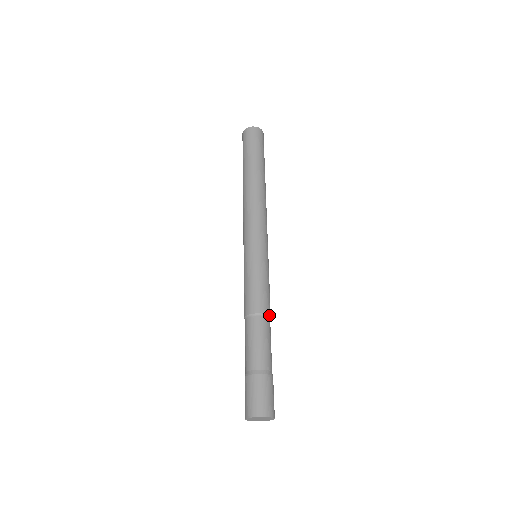
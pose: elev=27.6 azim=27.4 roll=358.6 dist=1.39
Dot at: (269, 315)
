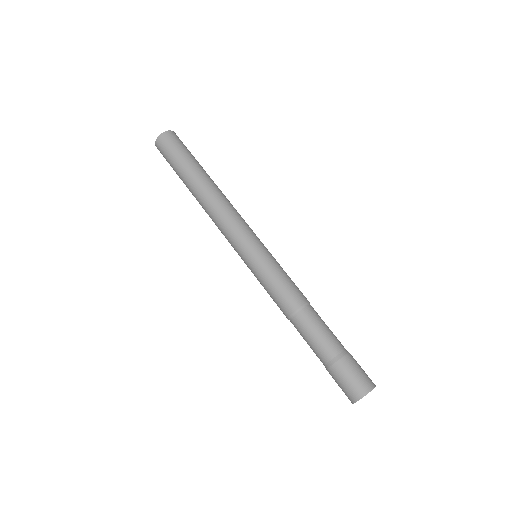
Dot at: (309, 302)
